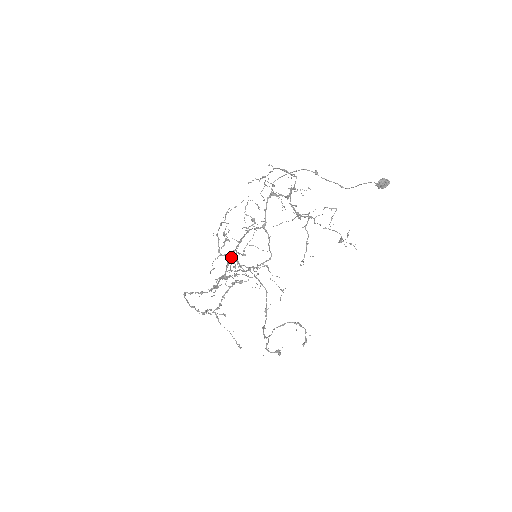
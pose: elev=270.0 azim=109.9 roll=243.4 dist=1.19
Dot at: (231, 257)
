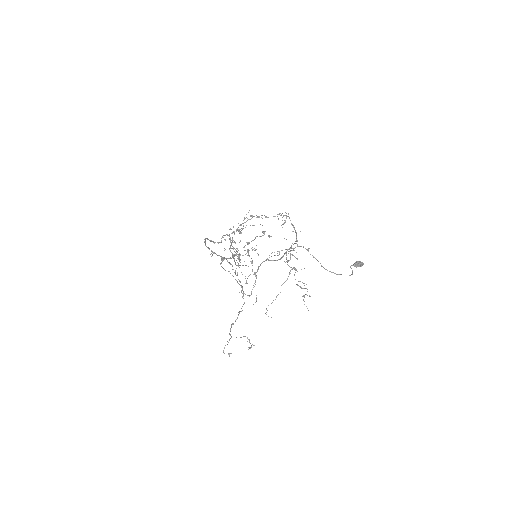
Dot at: occluded
